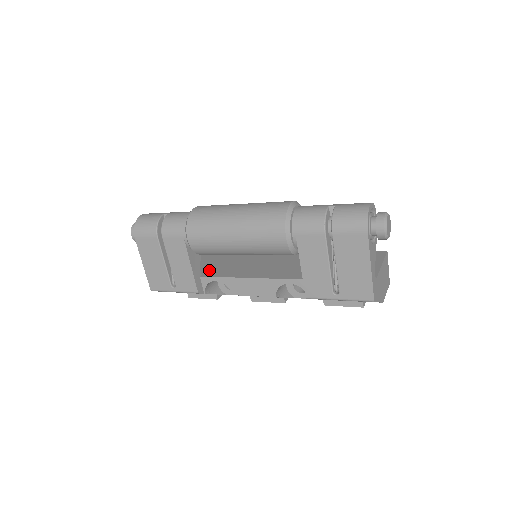
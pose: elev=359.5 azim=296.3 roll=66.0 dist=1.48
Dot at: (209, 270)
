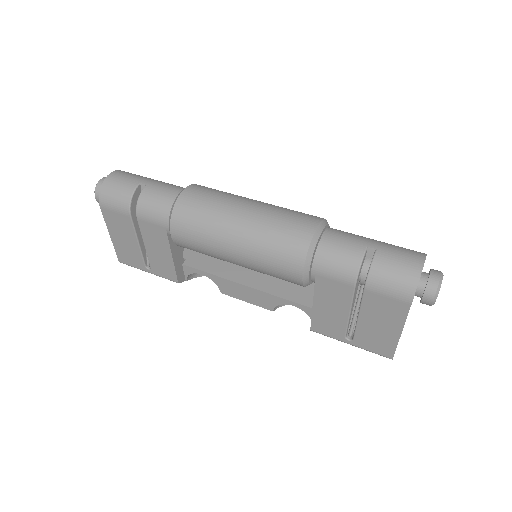
Dot at: (194, 254)
